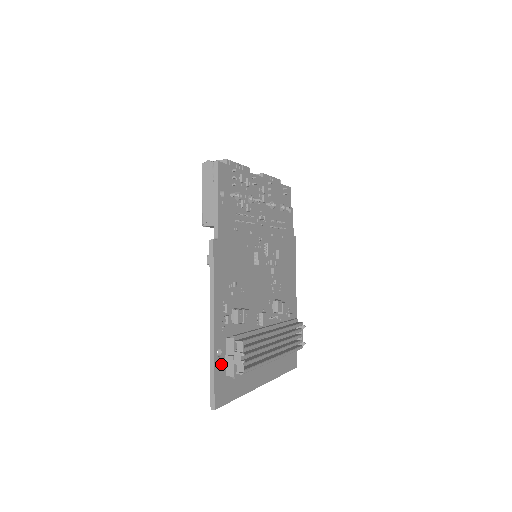
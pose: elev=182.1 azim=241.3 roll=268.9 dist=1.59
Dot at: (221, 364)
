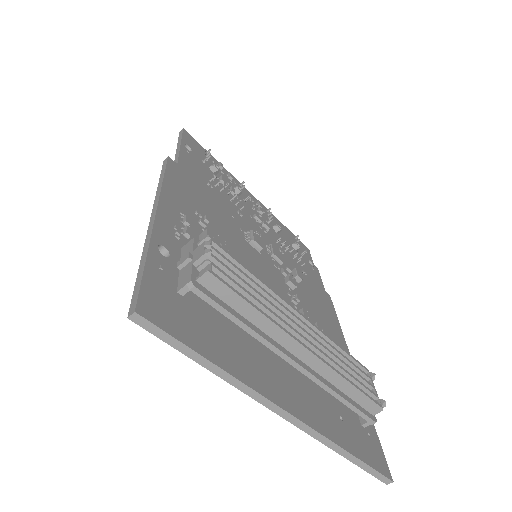
Dot at: (166, 269)
